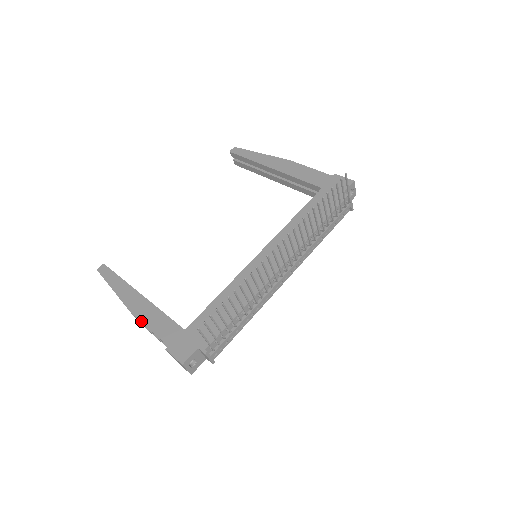
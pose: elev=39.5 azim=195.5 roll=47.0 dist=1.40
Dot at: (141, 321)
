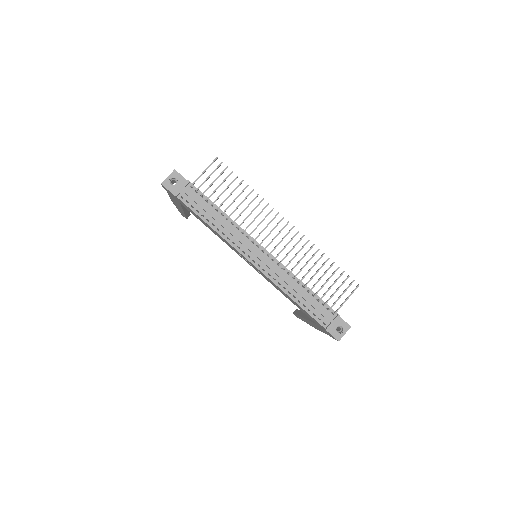
Dot at: occluded
